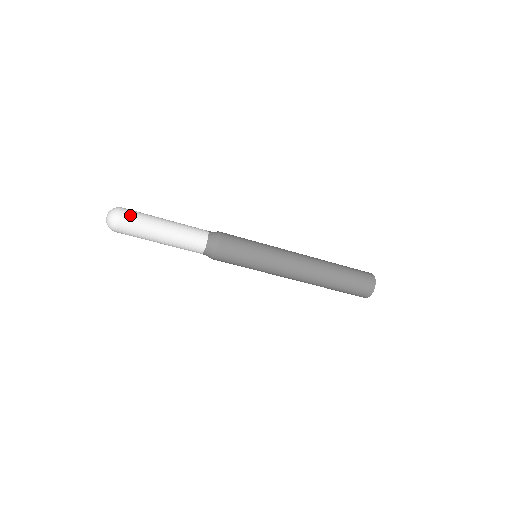
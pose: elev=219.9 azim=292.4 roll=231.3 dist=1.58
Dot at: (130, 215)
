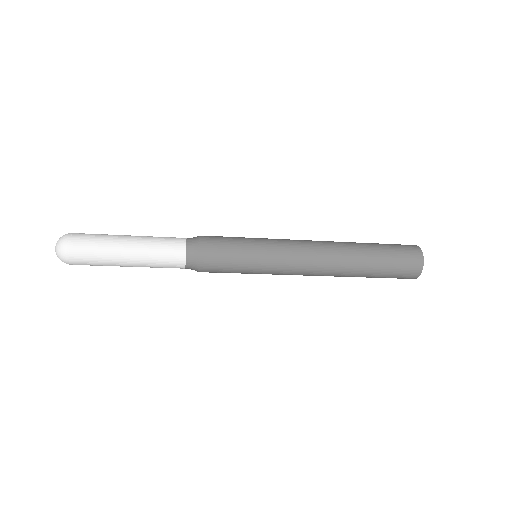
Dot at: (82, 238)
